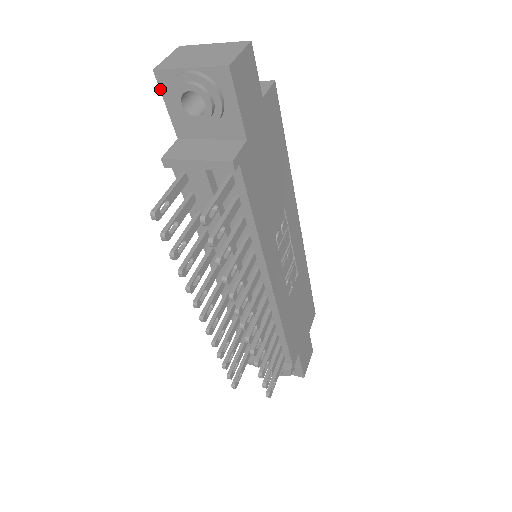
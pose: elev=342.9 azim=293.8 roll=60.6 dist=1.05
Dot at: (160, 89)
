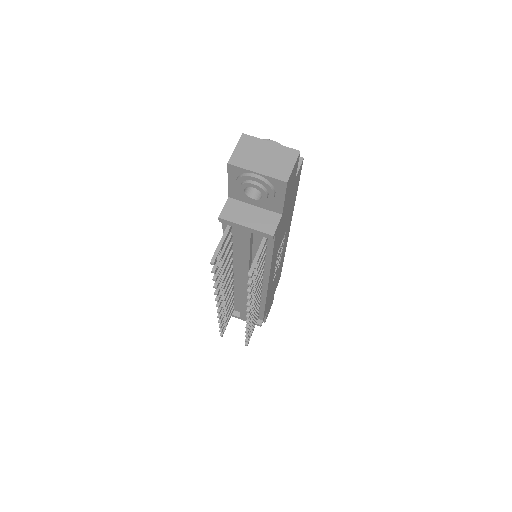
Dot at: (228, 173)
